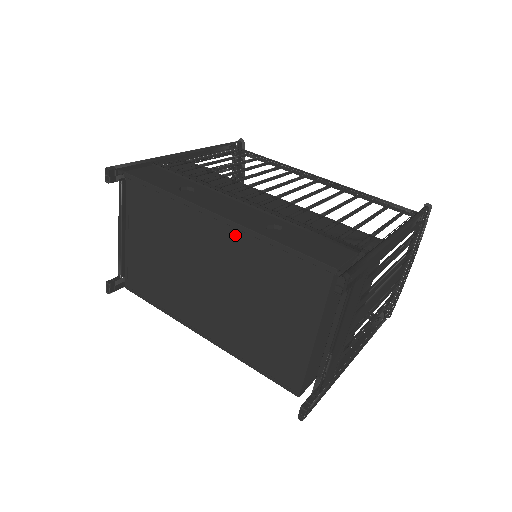
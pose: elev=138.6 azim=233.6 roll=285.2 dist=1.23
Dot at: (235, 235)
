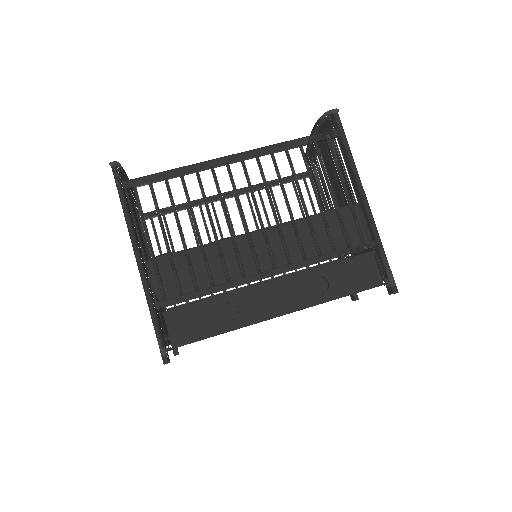
Dot at: occluded
